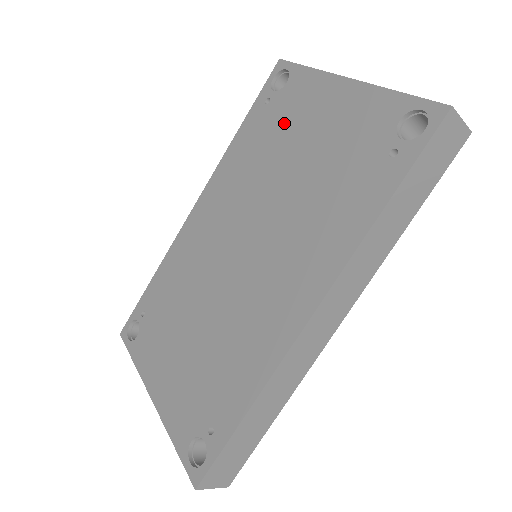
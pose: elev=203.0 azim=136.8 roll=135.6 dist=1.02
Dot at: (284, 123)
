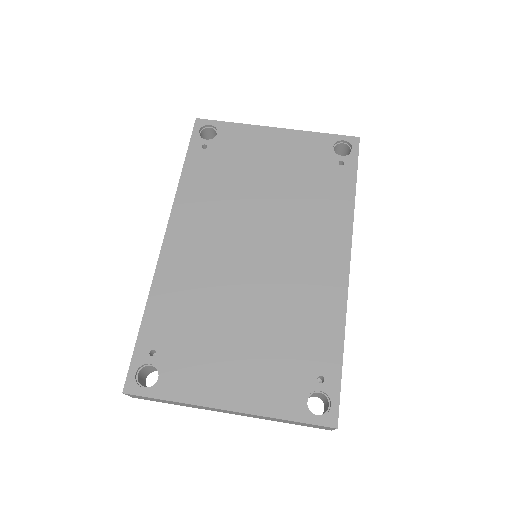
Dot at: (236, 159)
